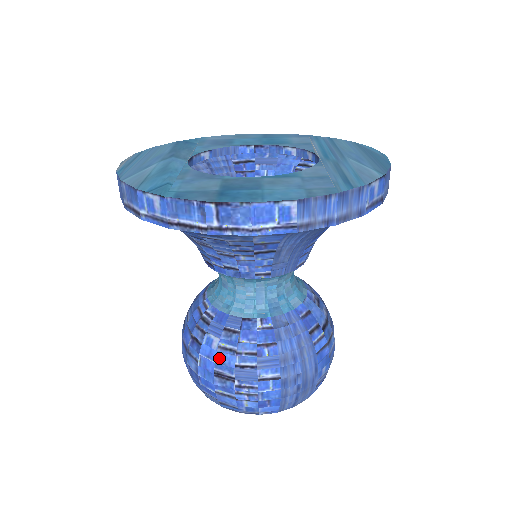
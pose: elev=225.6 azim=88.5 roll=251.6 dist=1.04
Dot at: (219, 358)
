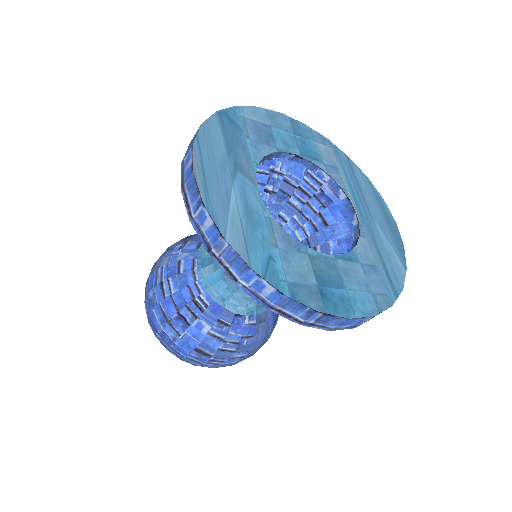
Dot at: (205, 341)
